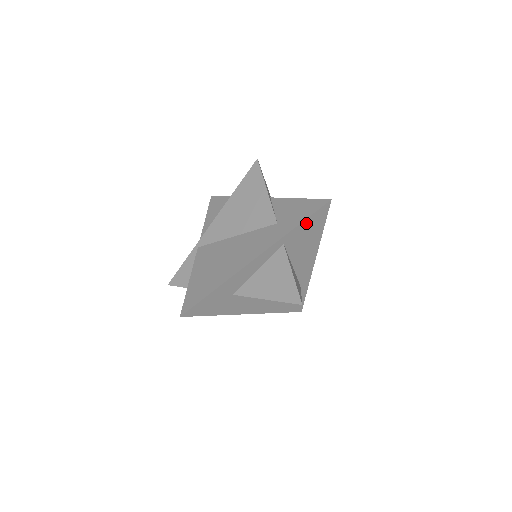
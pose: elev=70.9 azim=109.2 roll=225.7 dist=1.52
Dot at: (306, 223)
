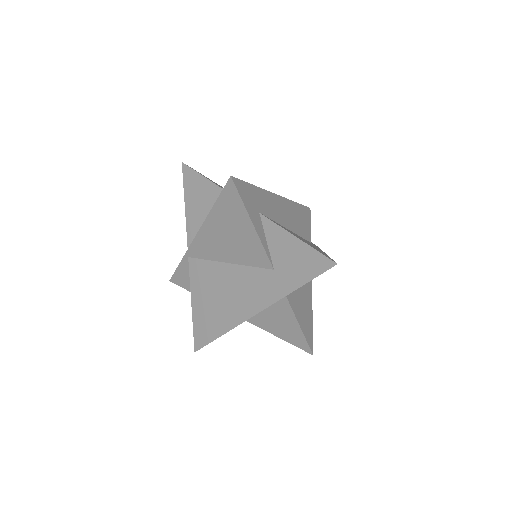
Dot at: occluded
